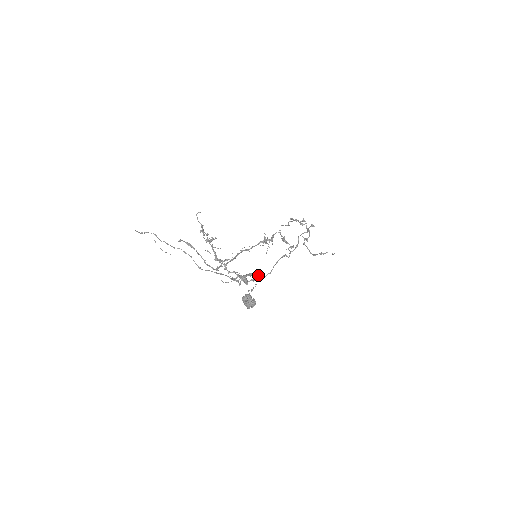
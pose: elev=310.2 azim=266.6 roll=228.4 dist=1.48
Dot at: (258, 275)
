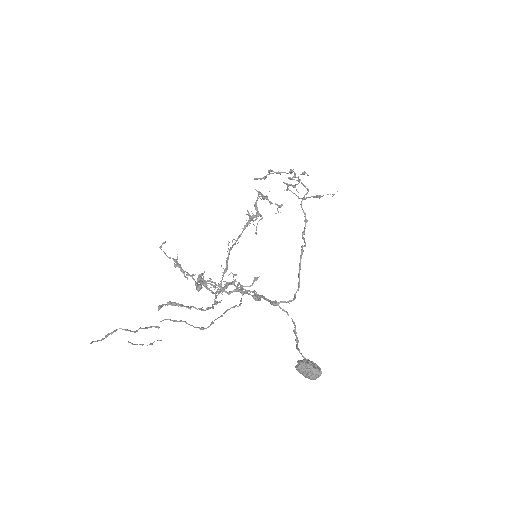
Dot at: (286, 302)
